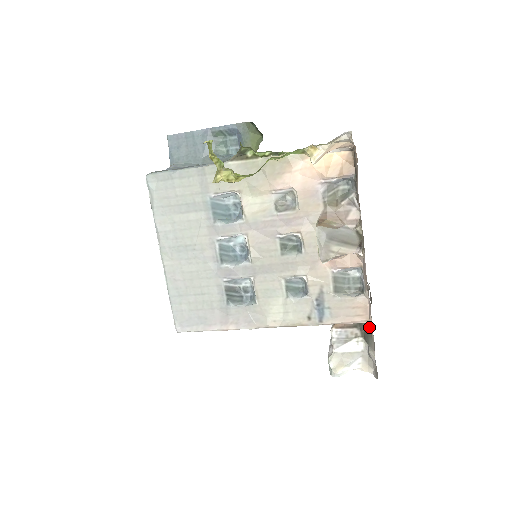
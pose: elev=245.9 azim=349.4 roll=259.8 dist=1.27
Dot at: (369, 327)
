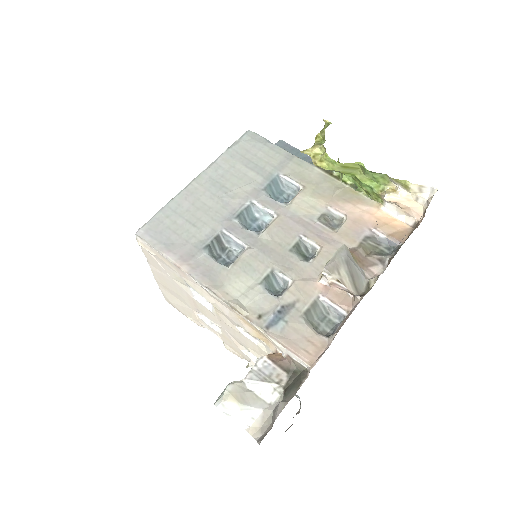
Dot at: (303, 377)
